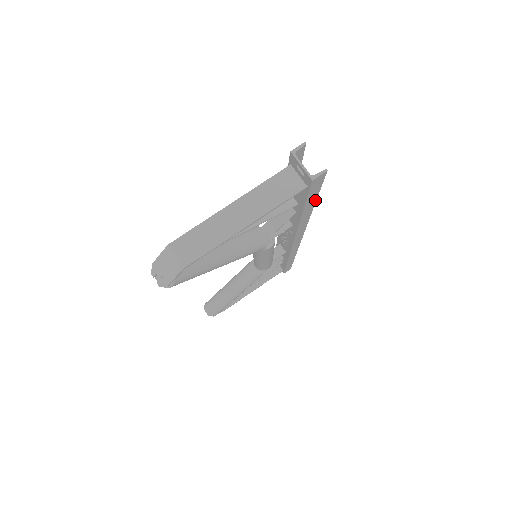
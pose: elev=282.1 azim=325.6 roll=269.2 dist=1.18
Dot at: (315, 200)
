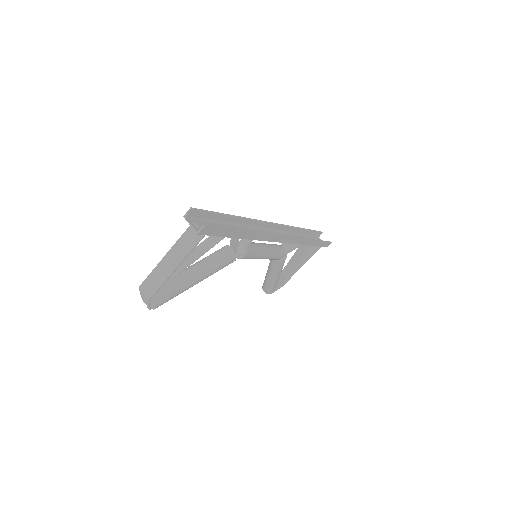
Dot at: (236, 230)
